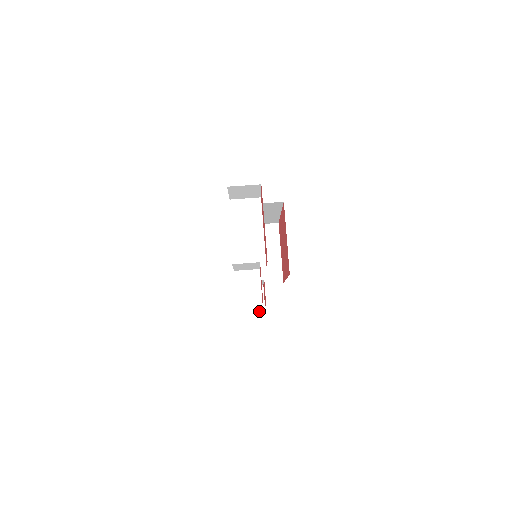
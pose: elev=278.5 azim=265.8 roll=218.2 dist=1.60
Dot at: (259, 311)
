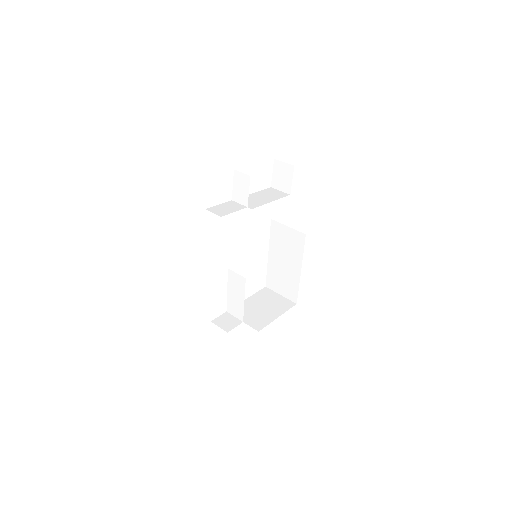
Dot at: (220, 215)
